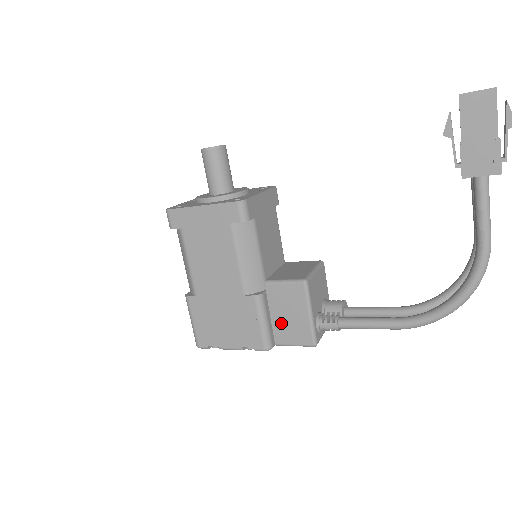
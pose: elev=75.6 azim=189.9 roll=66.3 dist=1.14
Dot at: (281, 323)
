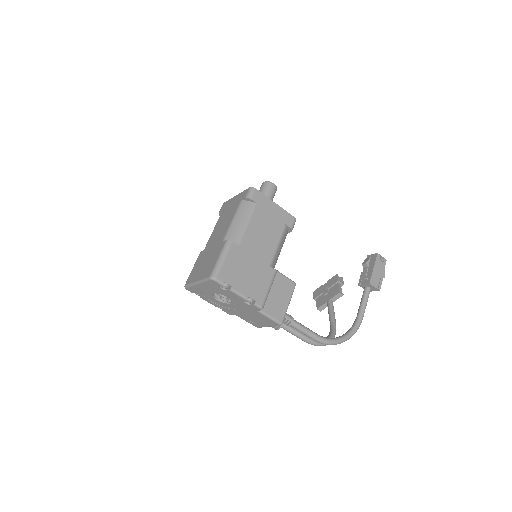
Dot at: (271, 298)
